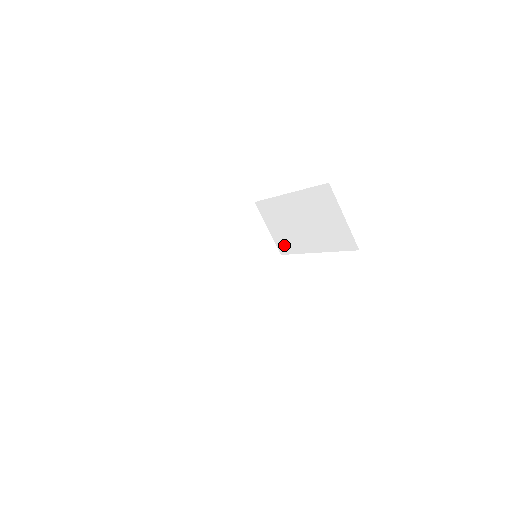
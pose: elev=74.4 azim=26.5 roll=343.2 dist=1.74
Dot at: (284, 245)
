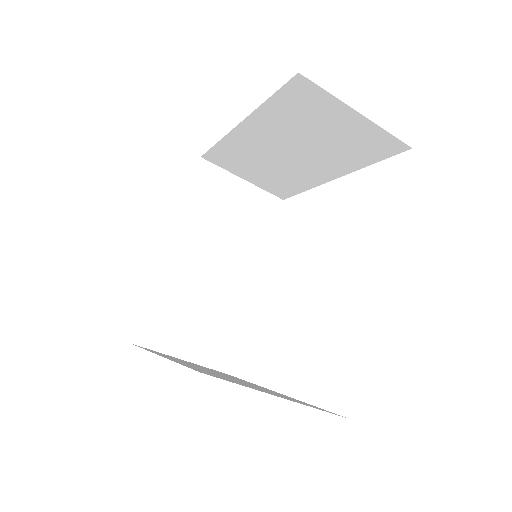
Dot at: (280, 188)
